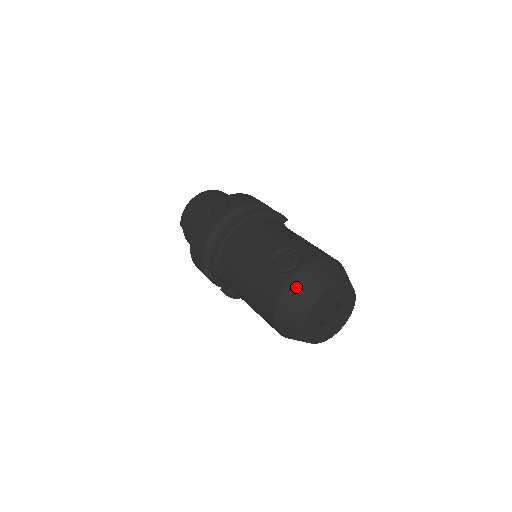
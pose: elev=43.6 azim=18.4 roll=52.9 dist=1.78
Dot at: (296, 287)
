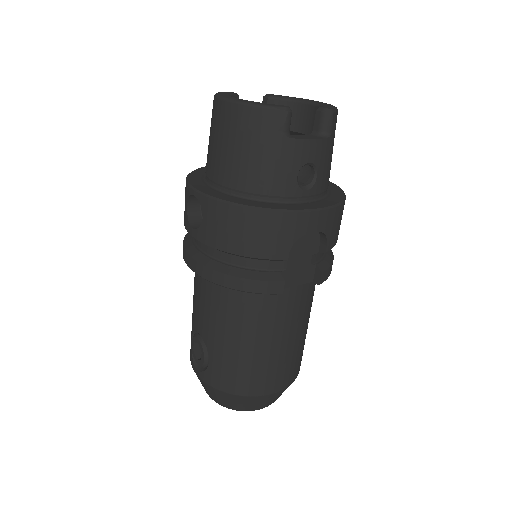
Dot at: occluded
